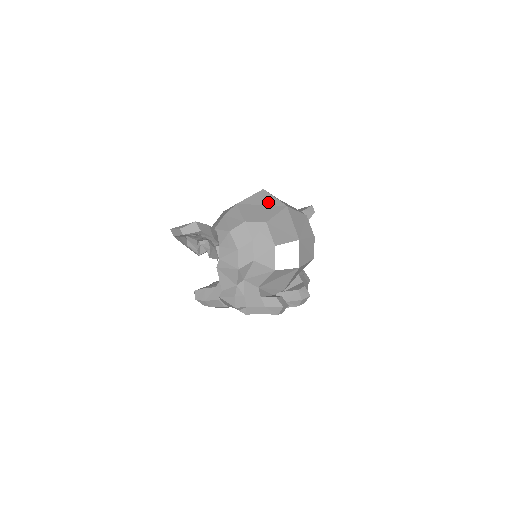
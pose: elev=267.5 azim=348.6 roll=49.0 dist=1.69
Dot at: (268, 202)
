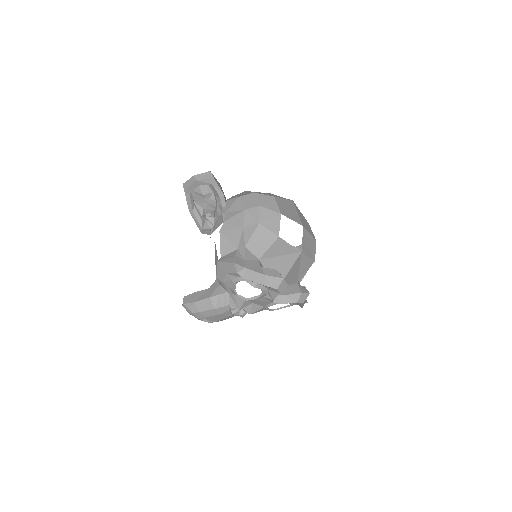
Dot at: (275, 196)
